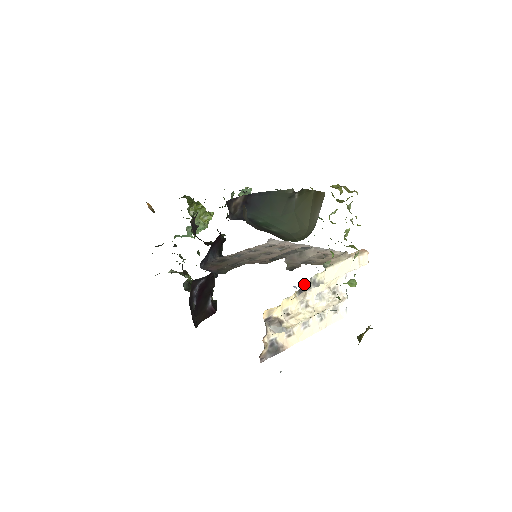
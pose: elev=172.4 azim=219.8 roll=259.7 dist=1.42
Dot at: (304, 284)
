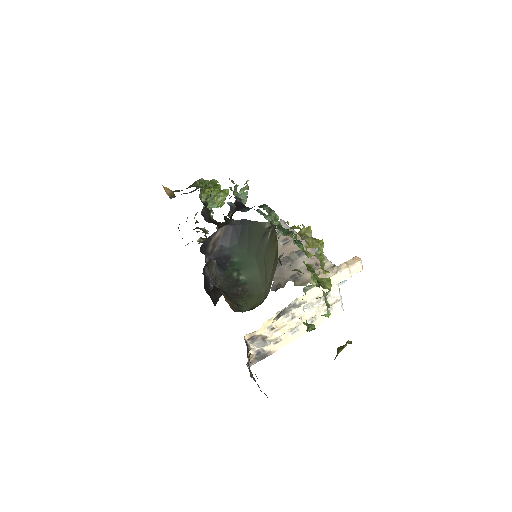
Dot at: (282, 311)
